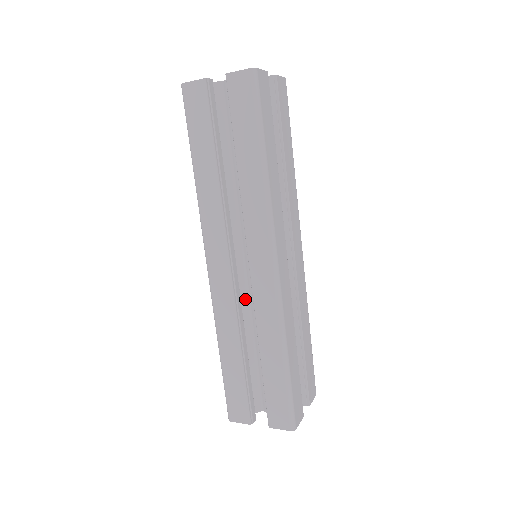
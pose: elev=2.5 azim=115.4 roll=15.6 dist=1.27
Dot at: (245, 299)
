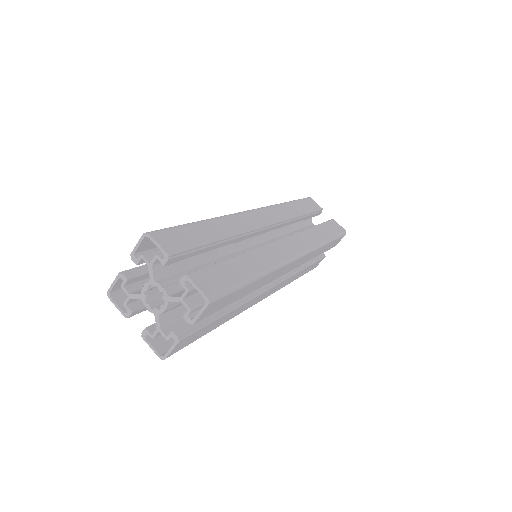
Dot at: occluded
